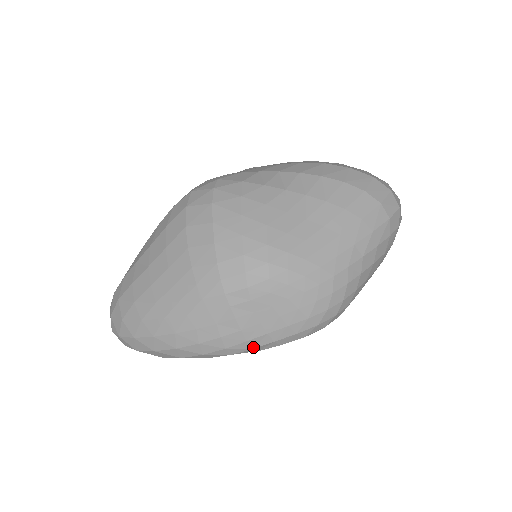
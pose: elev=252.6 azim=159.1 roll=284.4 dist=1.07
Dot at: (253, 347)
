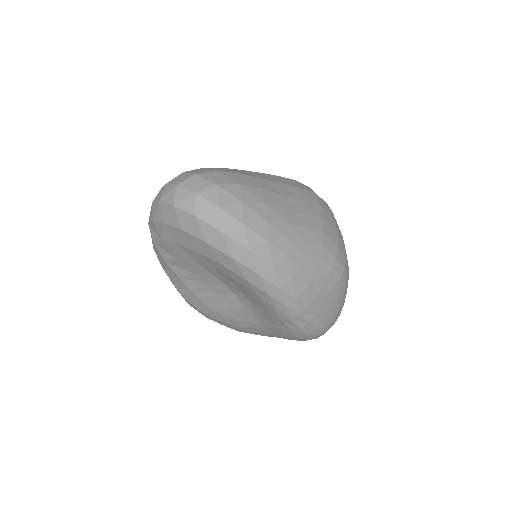
Dot at: (301, 314)
